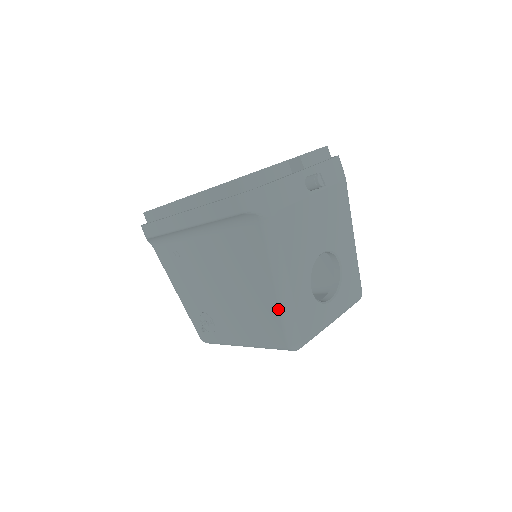
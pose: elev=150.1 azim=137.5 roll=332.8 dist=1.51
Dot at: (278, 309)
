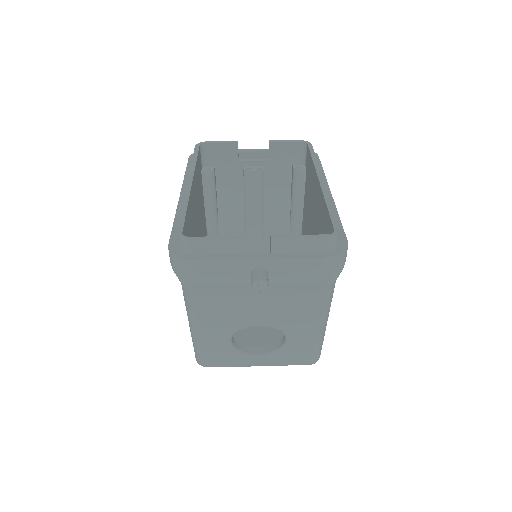
Dot at: (191, 336)
